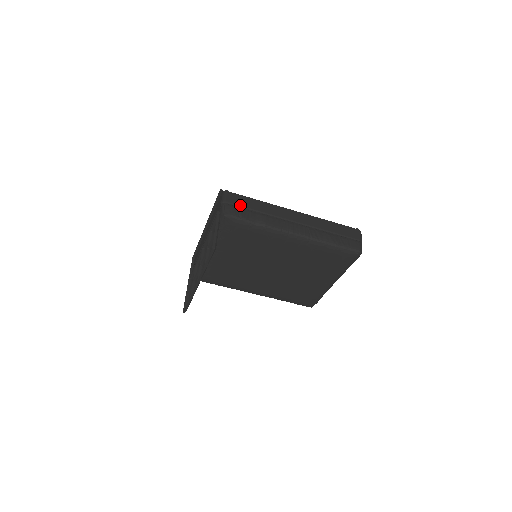
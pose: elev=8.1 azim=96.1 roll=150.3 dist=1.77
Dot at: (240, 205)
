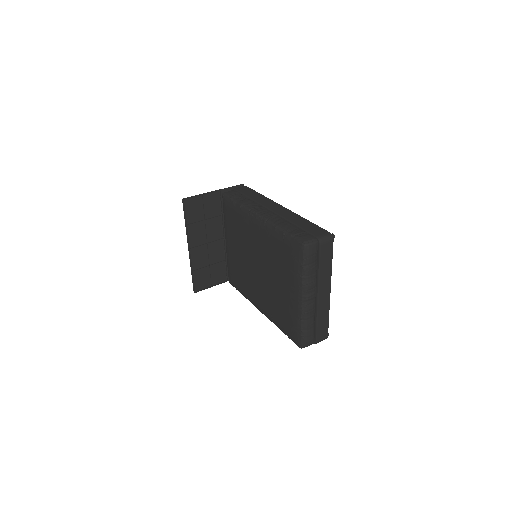
Dot at: (242, 192)
